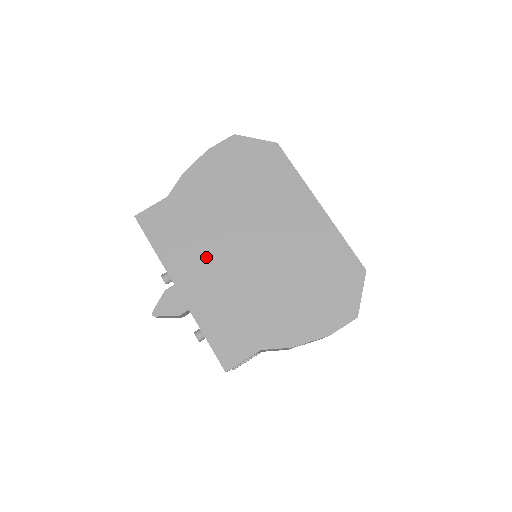
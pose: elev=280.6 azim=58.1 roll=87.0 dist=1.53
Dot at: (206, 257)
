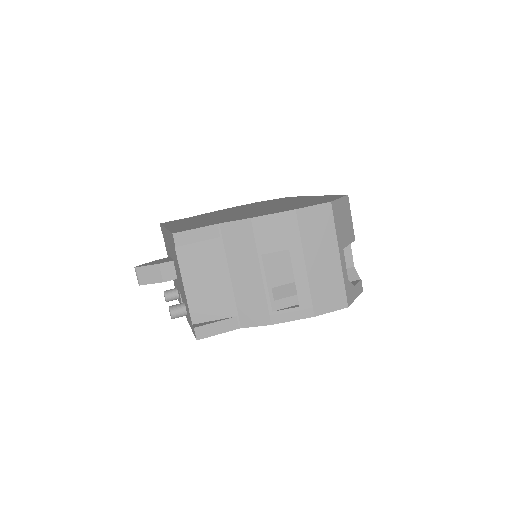
Dot at: occluded
